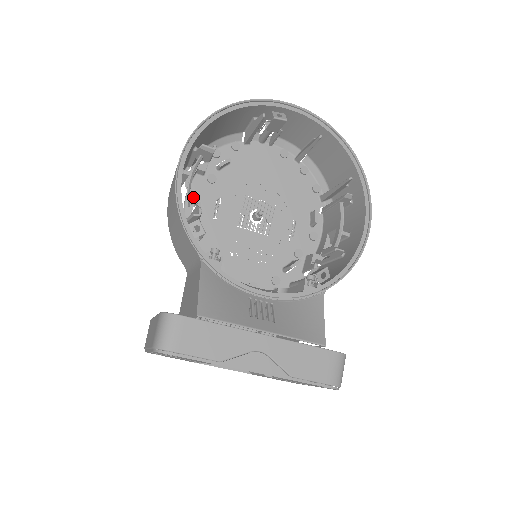
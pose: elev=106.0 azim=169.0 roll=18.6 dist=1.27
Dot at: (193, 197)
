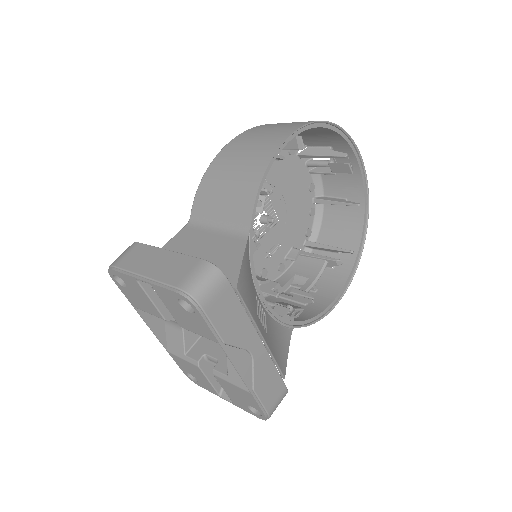
Dot at: occluded
